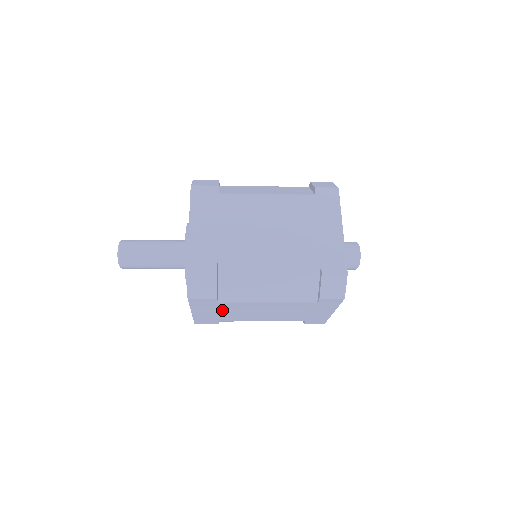
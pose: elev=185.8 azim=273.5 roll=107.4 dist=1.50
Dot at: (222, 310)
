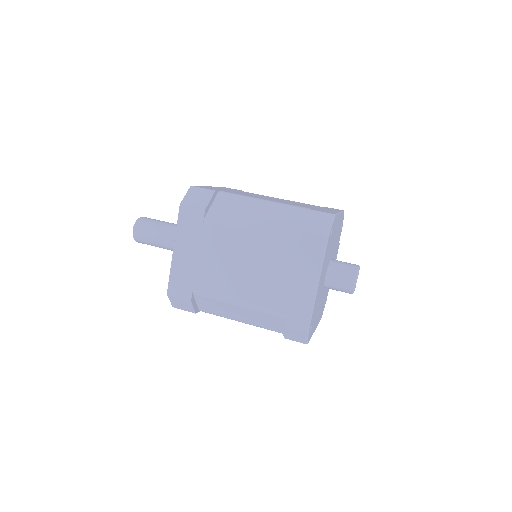
Dot at: occluded
